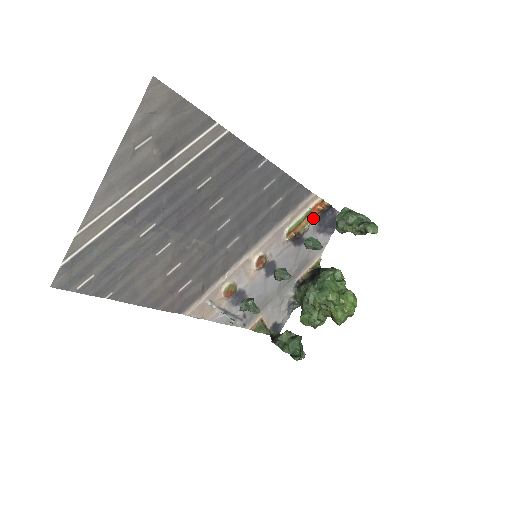
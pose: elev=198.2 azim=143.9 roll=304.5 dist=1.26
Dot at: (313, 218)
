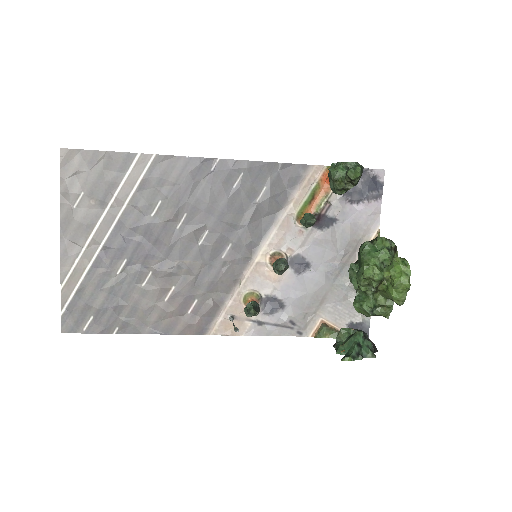
Dot at: (330, 191)
